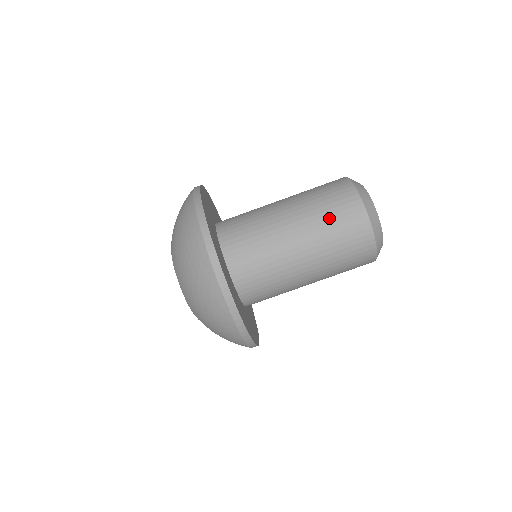
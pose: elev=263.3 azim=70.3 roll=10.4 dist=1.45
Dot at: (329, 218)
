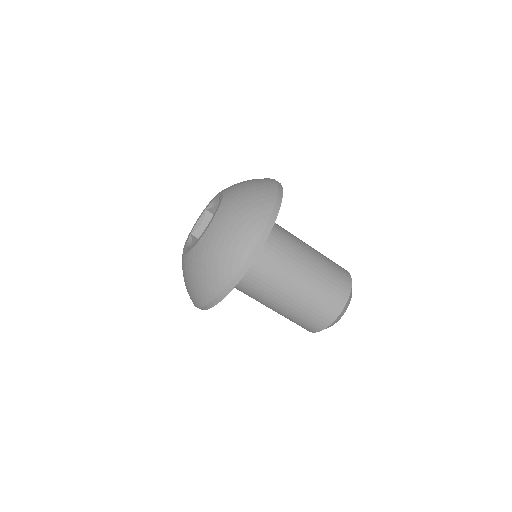
Dot at: (297, 319)
